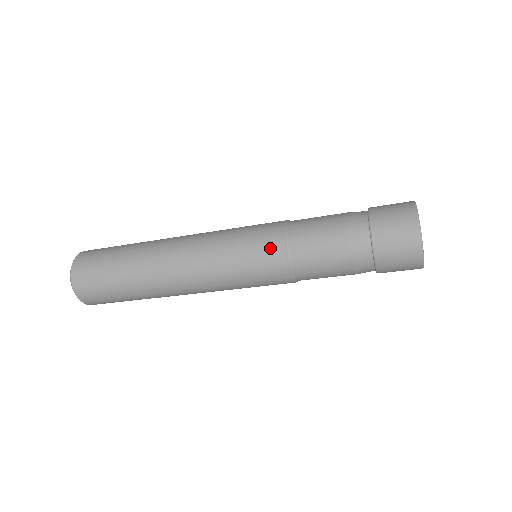
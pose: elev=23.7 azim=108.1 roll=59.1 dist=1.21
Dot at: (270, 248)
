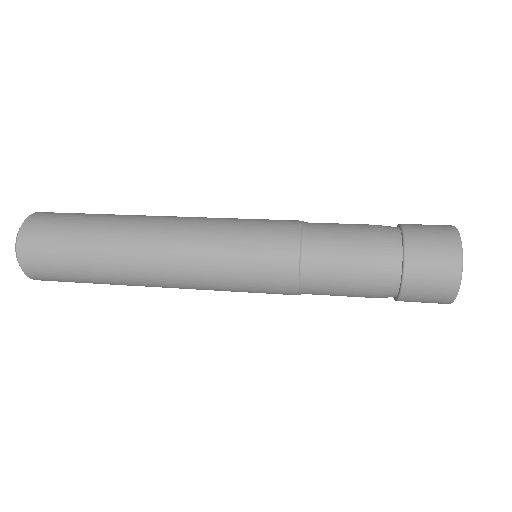
Dot at: (280, 287)
